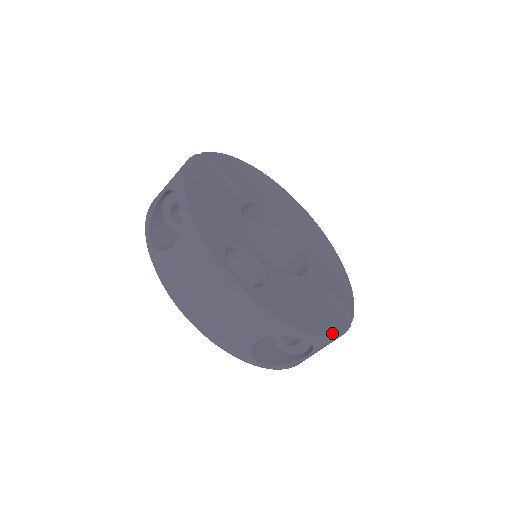
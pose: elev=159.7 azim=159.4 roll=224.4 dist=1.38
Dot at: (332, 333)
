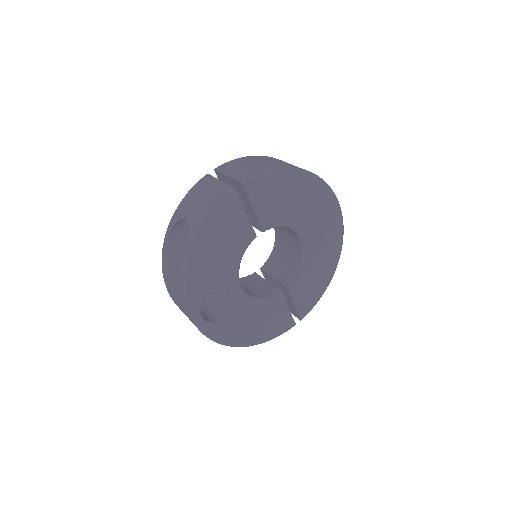
Dot at: (266, 340)
